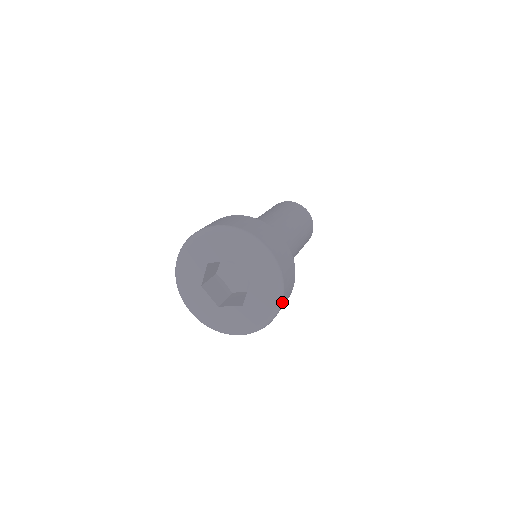
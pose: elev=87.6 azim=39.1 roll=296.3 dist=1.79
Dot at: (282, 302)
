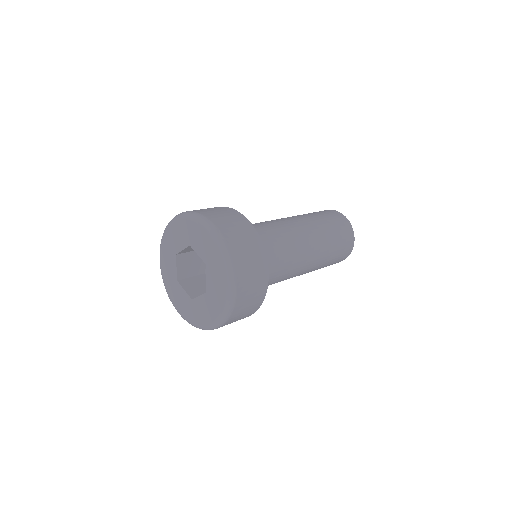
Dot at: occluded
